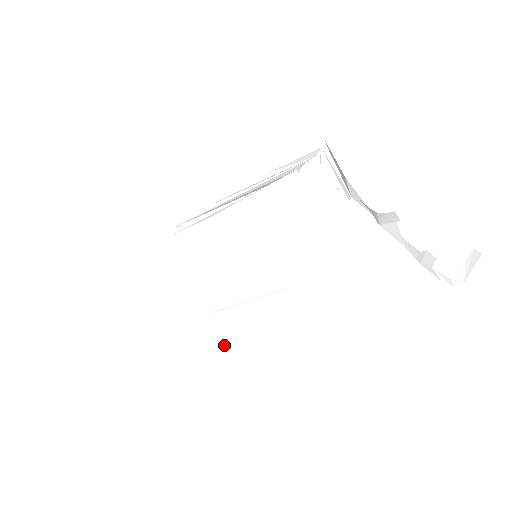
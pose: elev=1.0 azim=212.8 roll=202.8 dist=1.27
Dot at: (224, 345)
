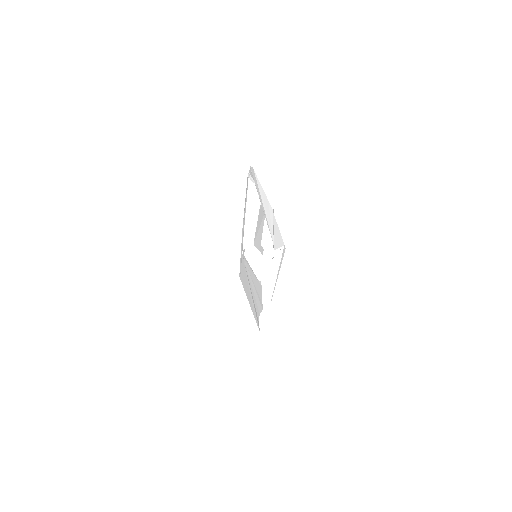
Dot at: (241, 279)
